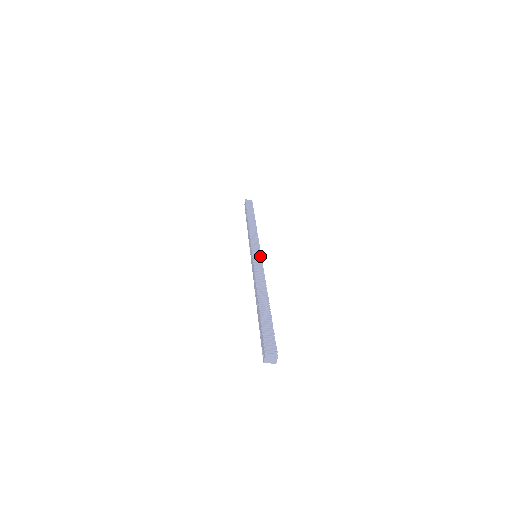
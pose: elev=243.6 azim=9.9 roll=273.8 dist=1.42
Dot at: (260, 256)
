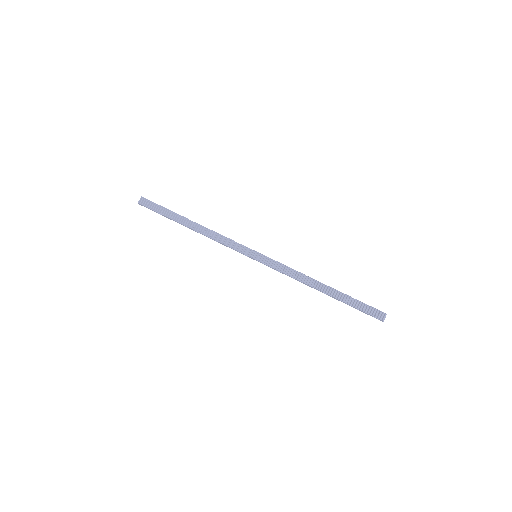
Dot at: (262, 256)
